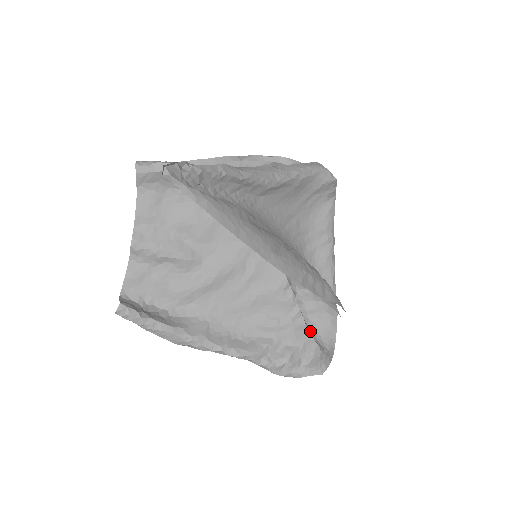
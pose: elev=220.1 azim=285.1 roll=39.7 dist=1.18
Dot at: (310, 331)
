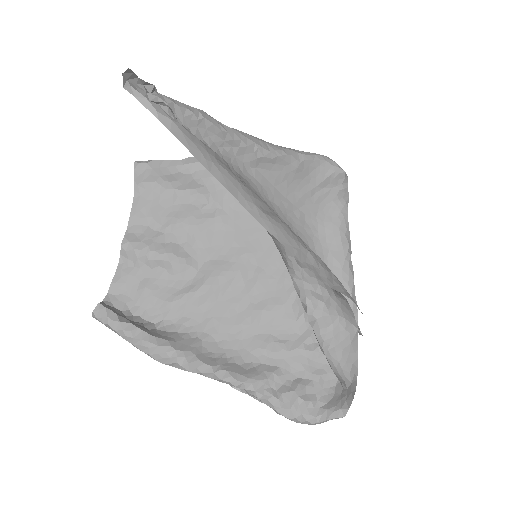
Dot at: (326, 357)
